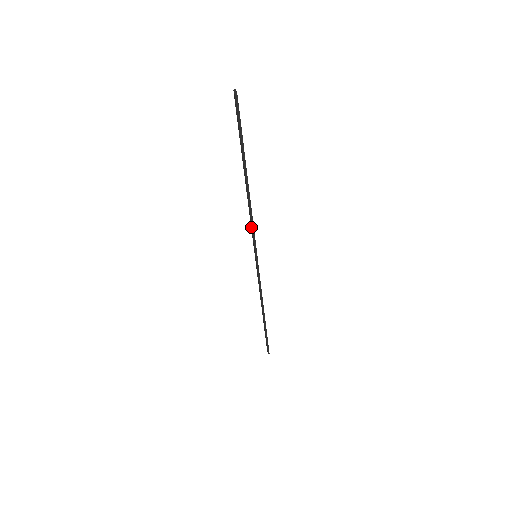
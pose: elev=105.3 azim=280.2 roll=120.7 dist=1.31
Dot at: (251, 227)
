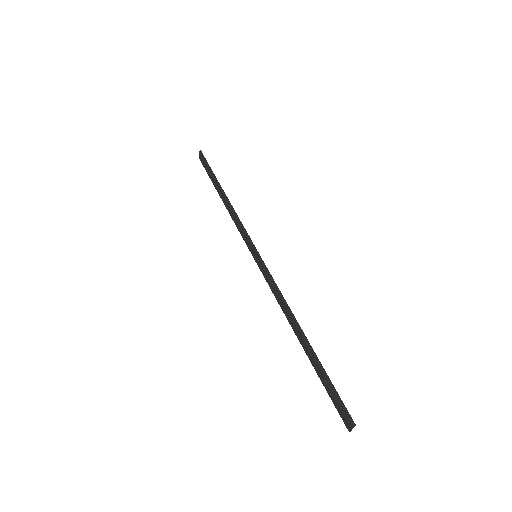
Dot at: (239, 228)
